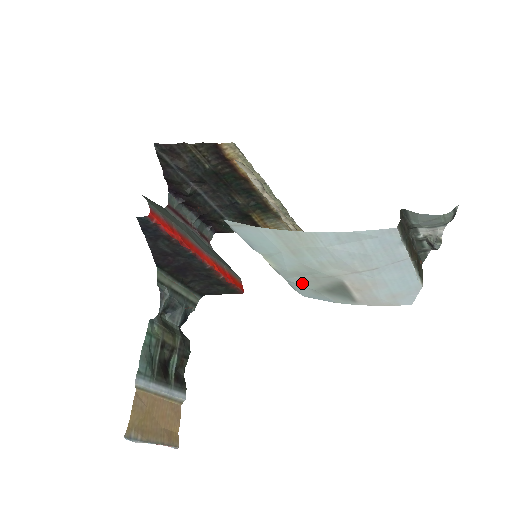
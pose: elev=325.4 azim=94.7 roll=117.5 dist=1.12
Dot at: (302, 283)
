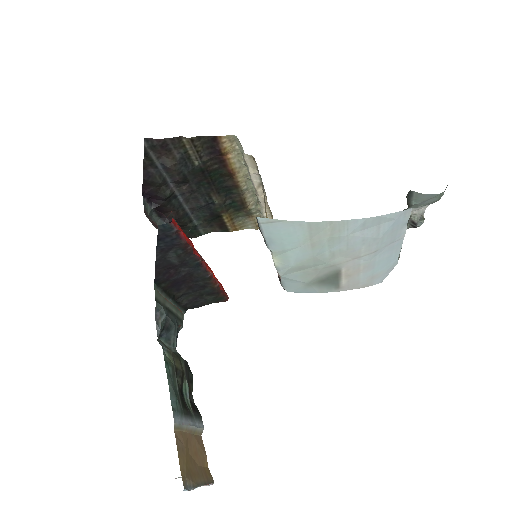
Dot at: (298, 278)
